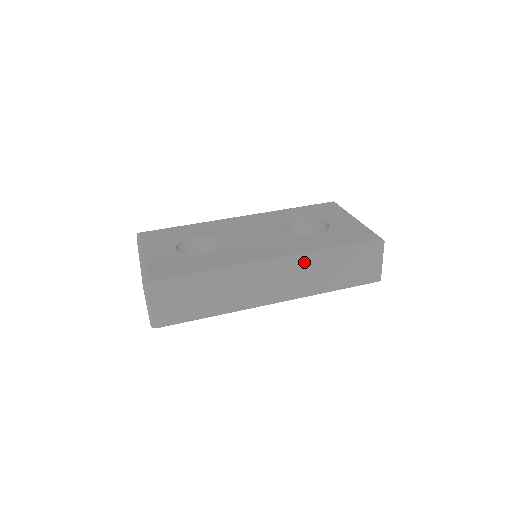
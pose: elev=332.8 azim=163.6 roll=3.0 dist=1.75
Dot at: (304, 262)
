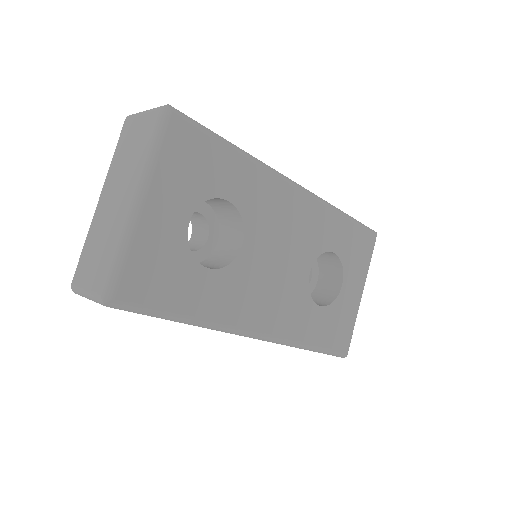
Dot at: occluded
